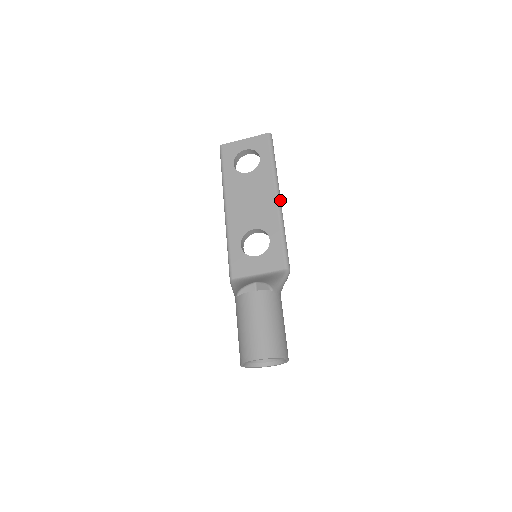
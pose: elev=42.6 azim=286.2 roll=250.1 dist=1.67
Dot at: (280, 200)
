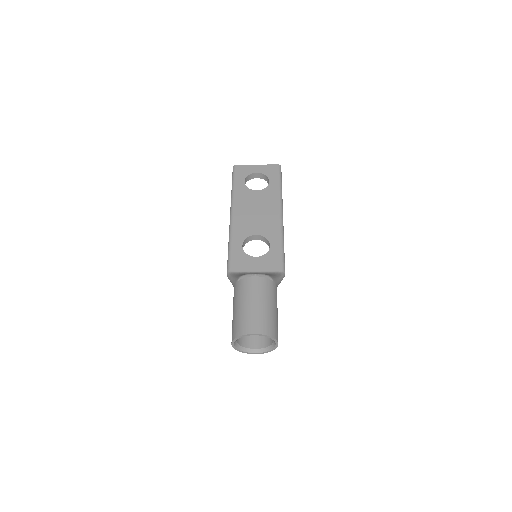
Dot at: occluded
